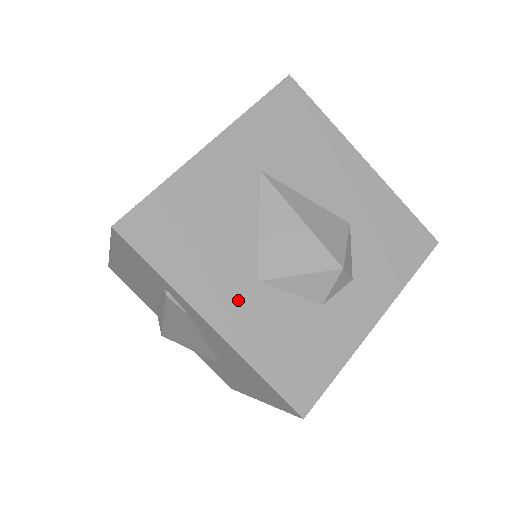
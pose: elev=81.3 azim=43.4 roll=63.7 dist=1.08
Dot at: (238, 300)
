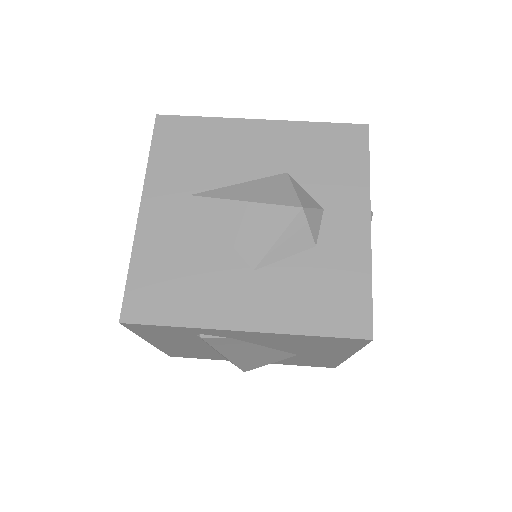
Dot at: (249, 297)
